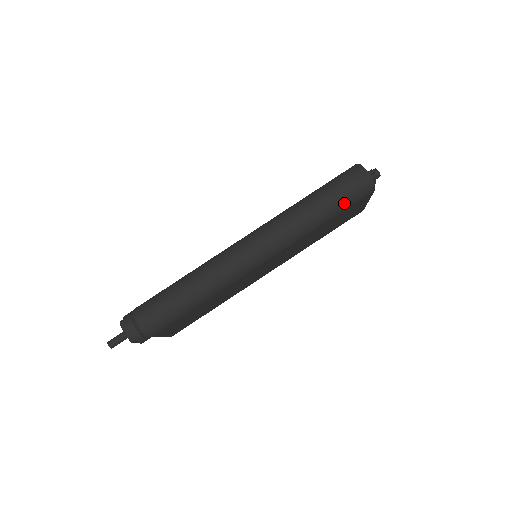
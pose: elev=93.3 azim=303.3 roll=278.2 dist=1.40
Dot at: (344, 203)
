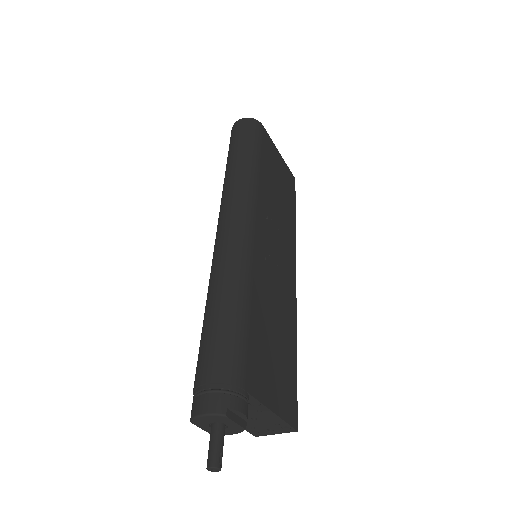
Dot at: (252, 141)
